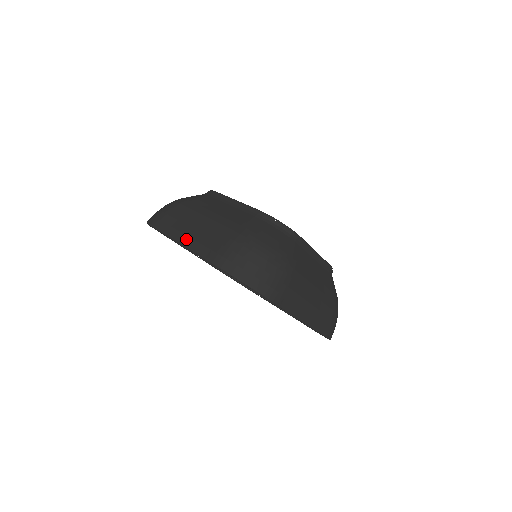
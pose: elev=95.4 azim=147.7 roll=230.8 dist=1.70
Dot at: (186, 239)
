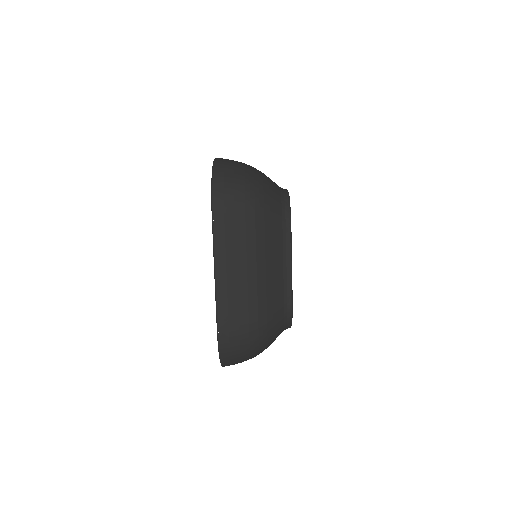
Dot at: (223, 280)
